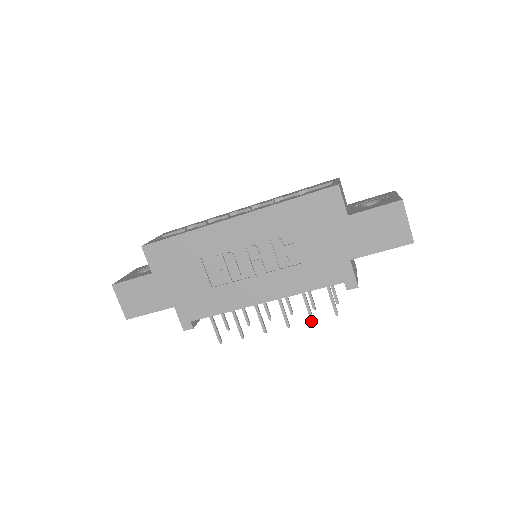
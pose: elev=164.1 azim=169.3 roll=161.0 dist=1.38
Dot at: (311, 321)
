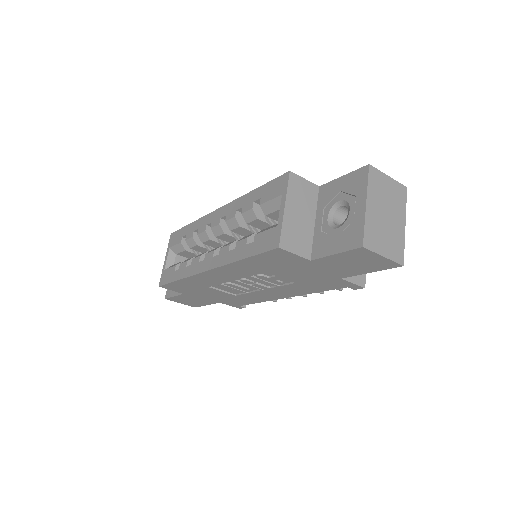
Dot at: (340, 290)
